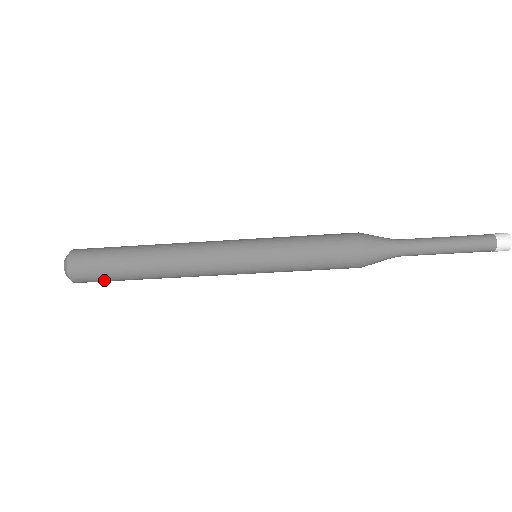
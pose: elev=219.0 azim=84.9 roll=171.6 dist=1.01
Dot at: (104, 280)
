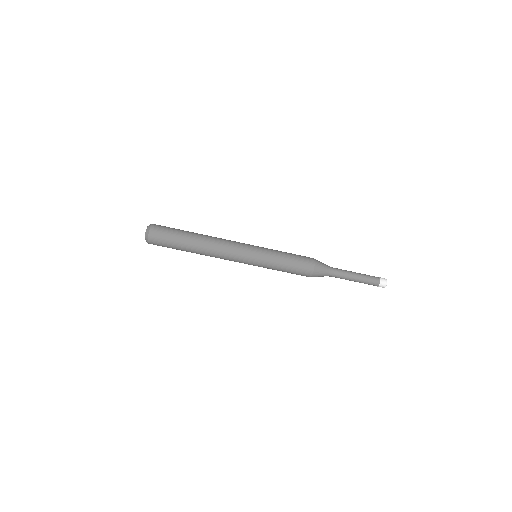
Dot at: (167, 247)
